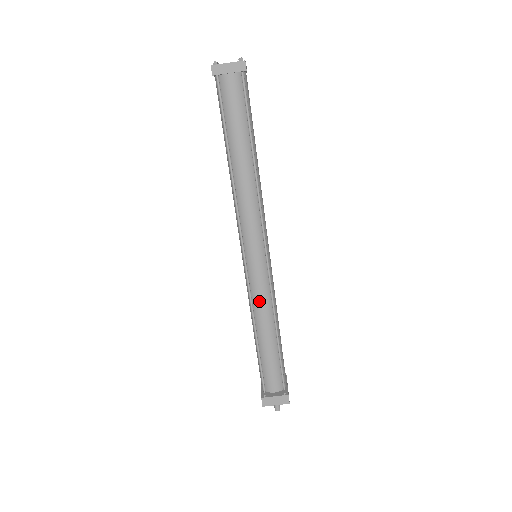
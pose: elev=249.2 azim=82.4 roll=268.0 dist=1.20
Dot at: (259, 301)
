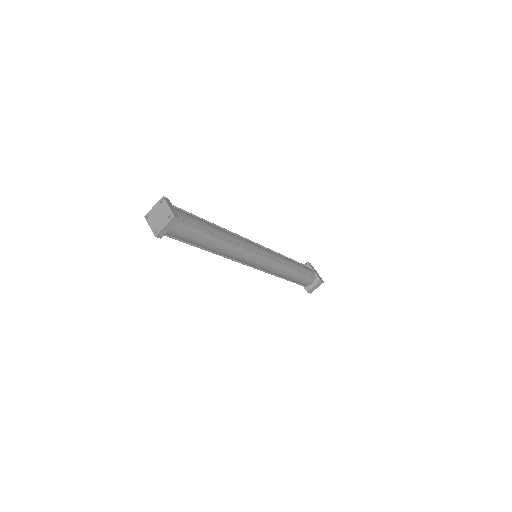
Dot at: (276, 271)
